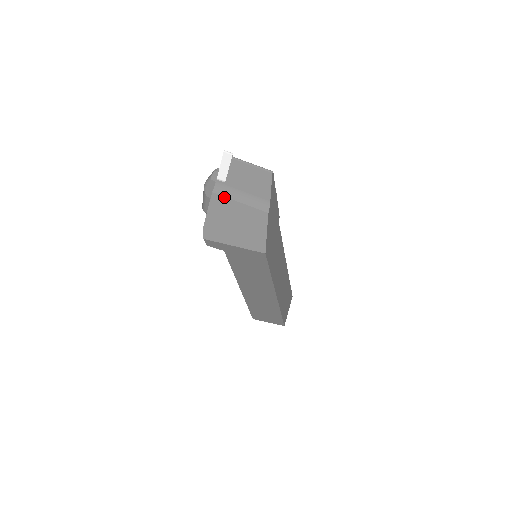
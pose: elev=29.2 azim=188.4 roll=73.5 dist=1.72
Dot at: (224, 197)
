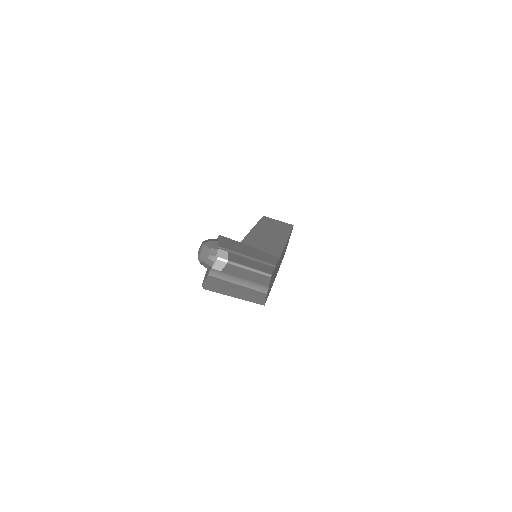
Dot at: (221, 279)
